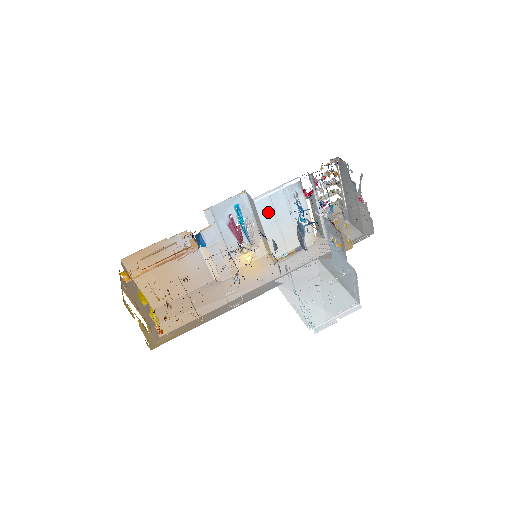
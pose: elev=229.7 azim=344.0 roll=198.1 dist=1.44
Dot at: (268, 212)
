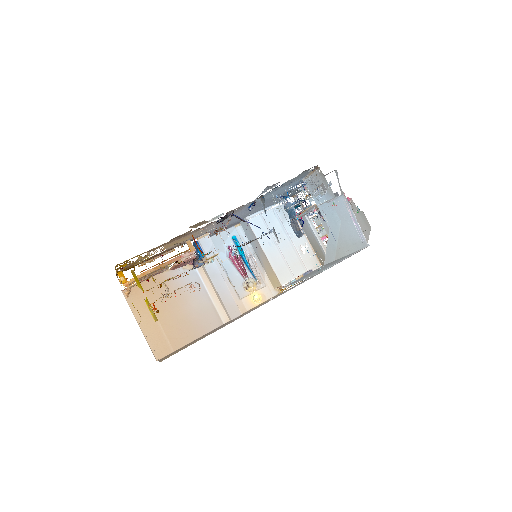
Dot at: occluded
